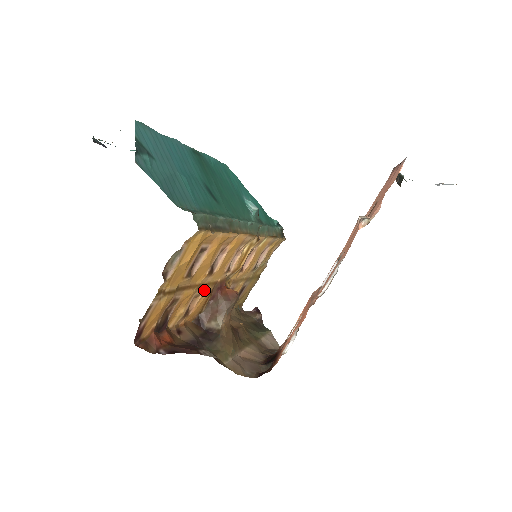
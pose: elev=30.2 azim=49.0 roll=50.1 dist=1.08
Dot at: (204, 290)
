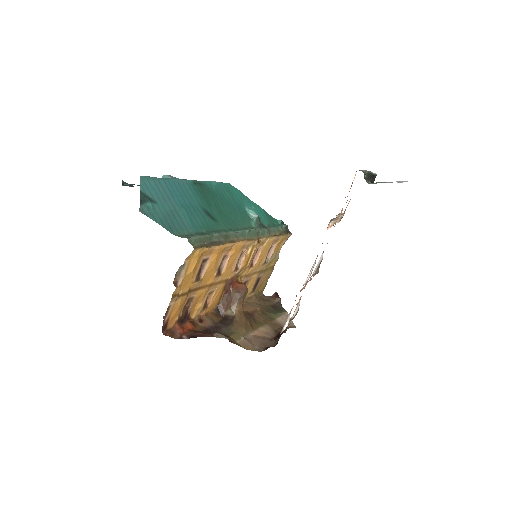
Dot at: (216, 287)
